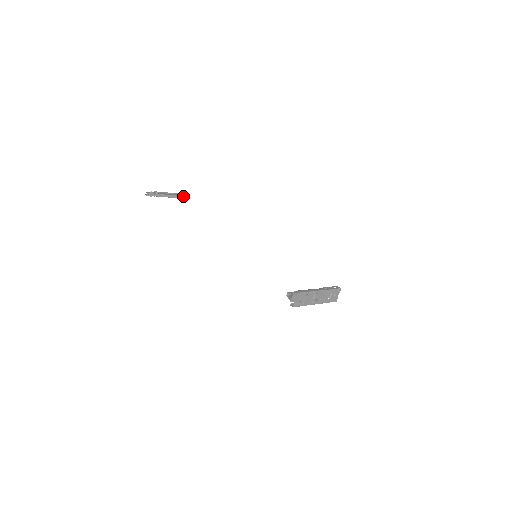
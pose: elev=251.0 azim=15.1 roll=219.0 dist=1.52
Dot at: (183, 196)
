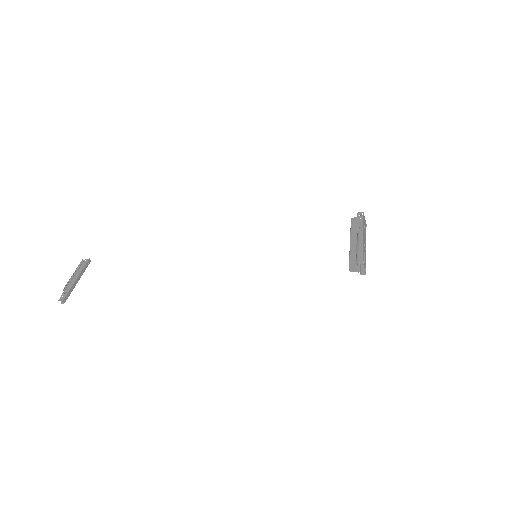
Dot at: (87, 262)
